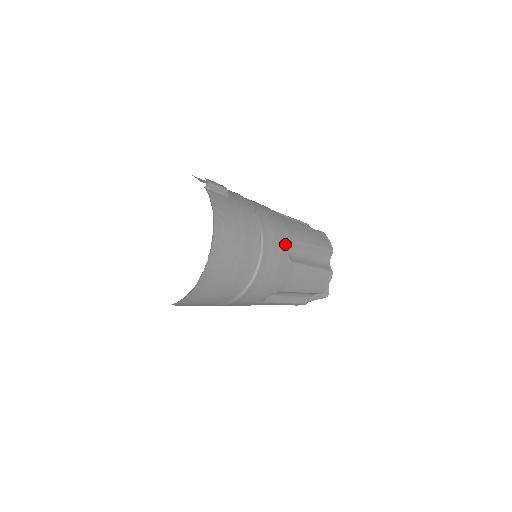
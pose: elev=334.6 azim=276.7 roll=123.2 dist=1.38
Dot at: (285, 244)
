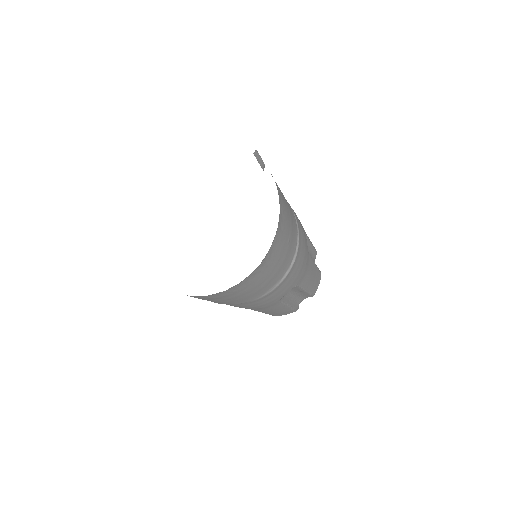
Dot at: (304, 231)
